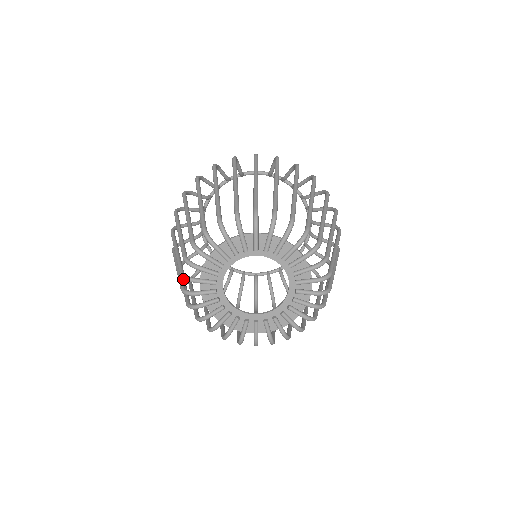
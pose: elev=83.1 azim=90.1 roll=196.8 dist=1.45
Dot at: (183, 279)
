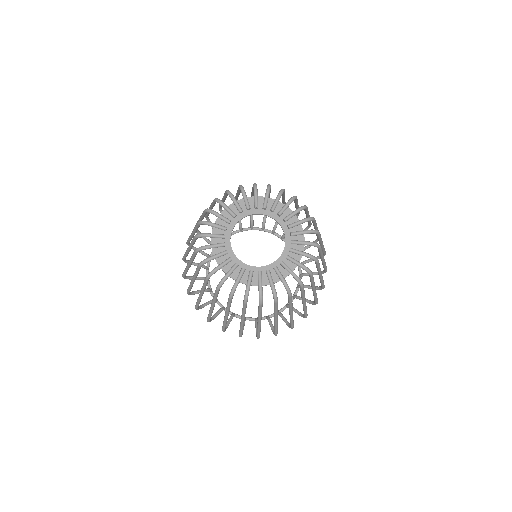
Dot at: occluded
